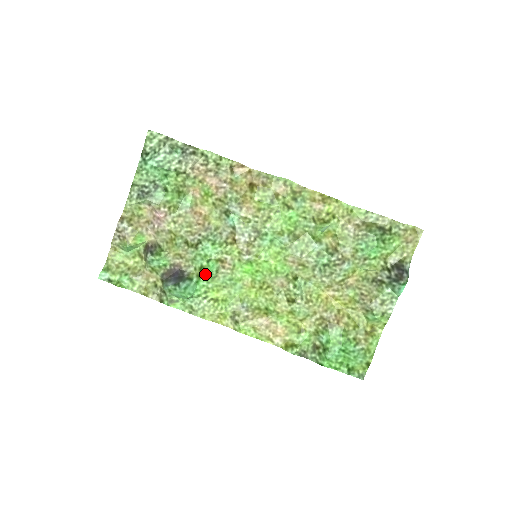
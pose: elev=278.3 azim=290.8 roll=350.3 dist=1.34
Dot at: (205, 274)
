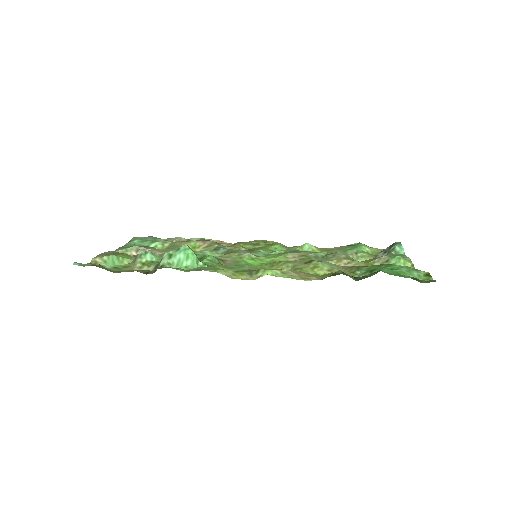
Dot at: (208, 257)
